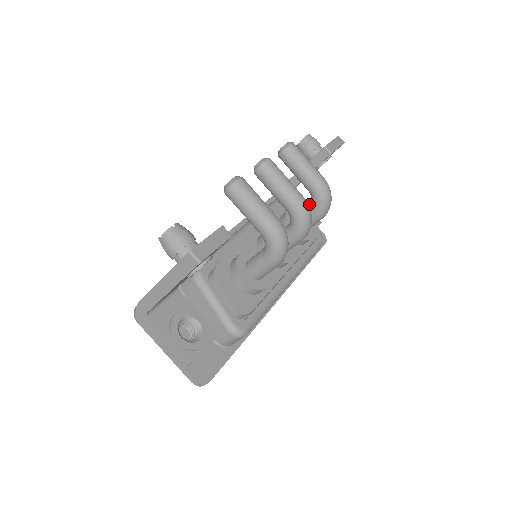
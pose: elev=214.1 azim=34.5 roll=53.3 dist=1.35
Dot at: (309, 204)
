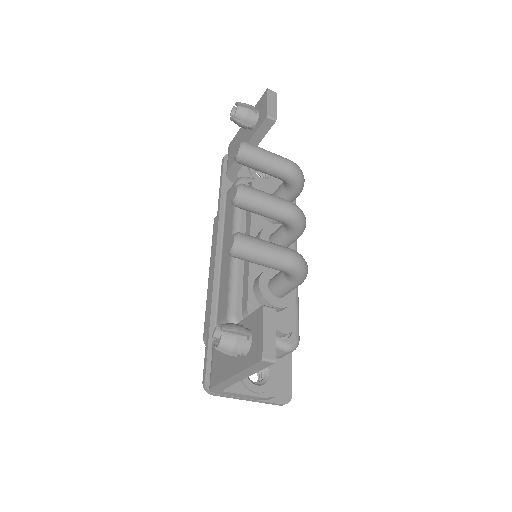
Dot at: (283, 187)
